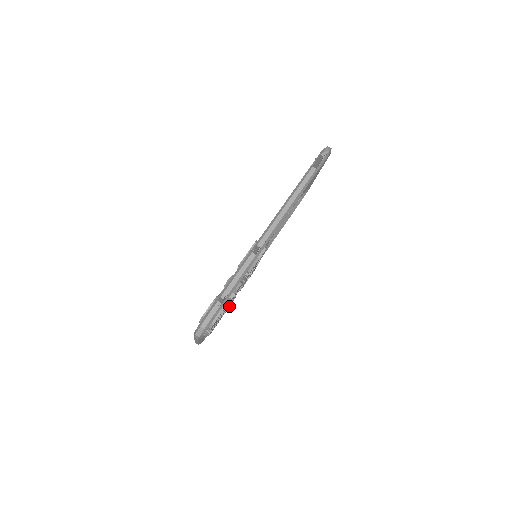
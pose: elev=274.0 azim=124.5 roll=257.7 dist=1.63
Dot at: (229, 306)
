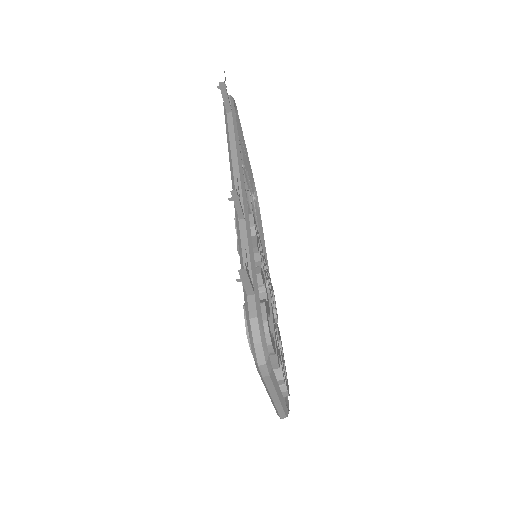
Dot at: (281, 346)
